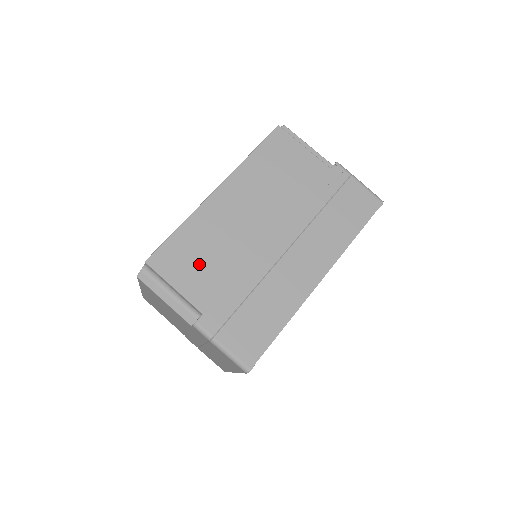
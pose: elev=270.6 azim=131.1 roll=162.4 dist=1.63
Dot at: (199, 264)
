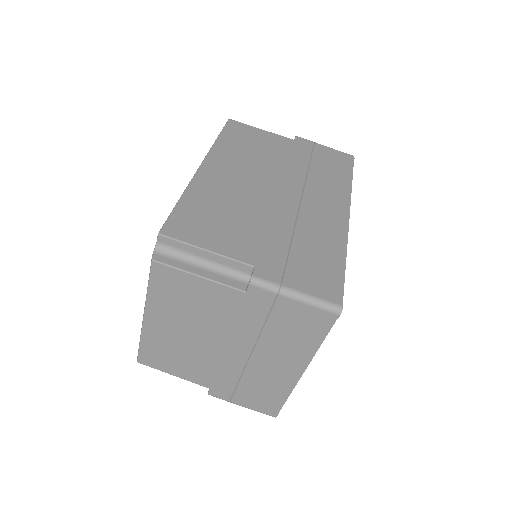
Dot at: (222, 224)
